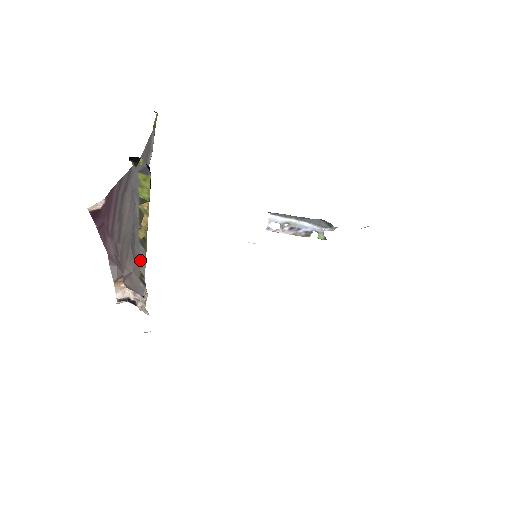
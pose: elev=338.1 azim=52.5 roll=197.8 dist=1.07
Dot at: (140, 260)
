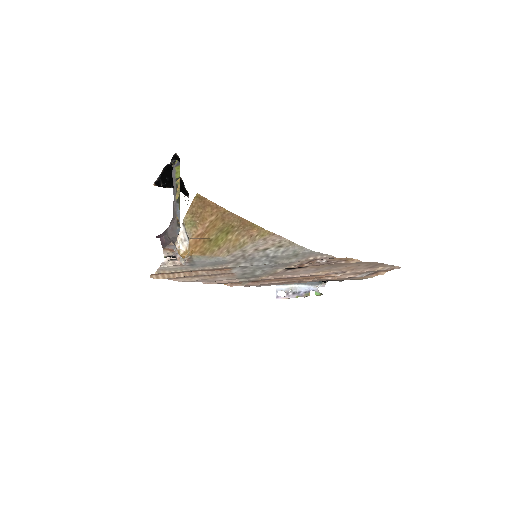
Dot at: (177, 212)
